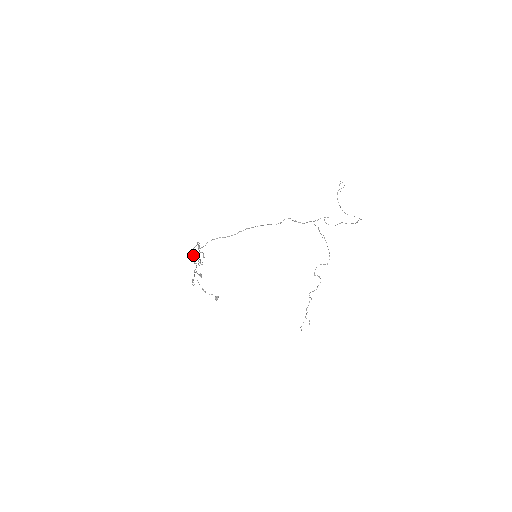
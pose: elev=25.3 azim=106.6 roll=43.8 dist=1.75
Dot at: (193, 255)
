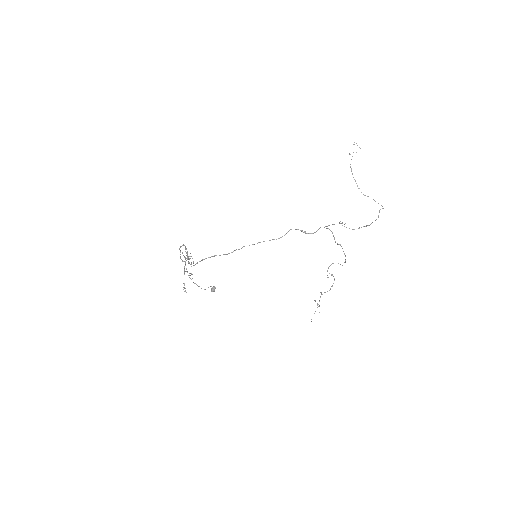
Dot at: occluded
